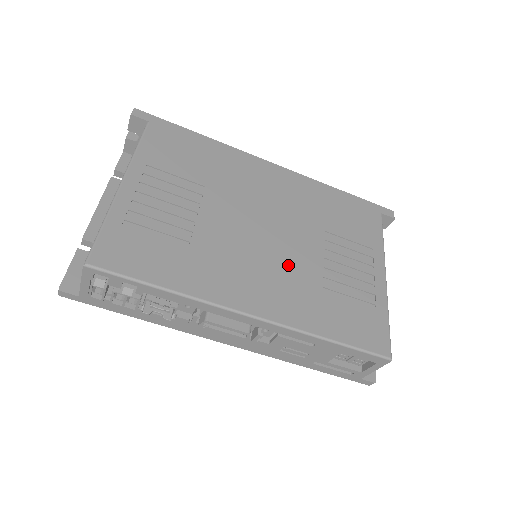
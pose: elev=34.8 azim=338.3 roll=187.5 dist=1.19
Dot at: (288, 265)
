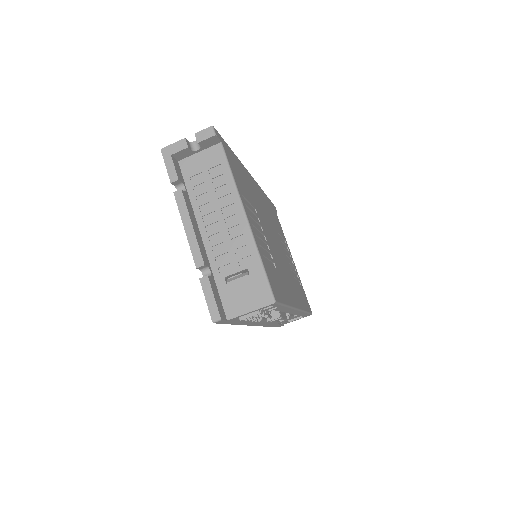
Dot at: (286, 266)
